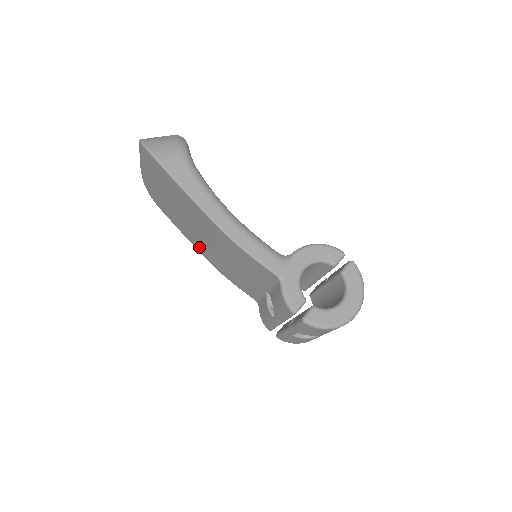
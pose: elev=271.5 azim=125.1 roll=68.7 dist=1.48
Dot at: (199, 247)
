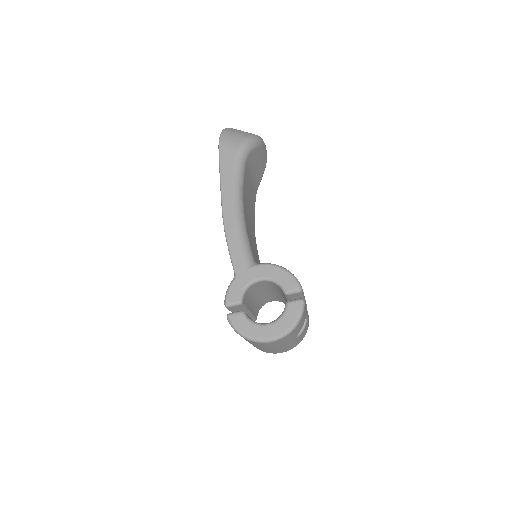
Dot at: occluded
